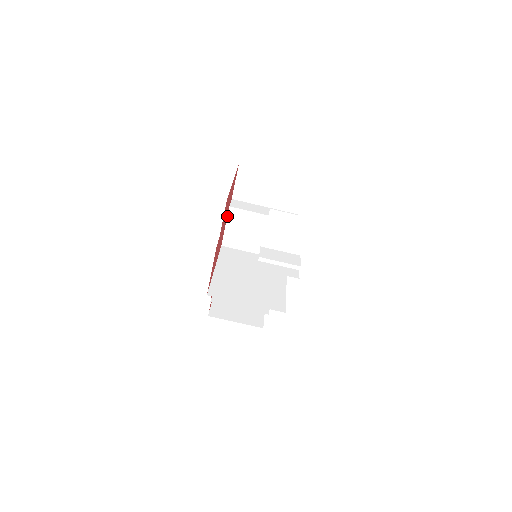
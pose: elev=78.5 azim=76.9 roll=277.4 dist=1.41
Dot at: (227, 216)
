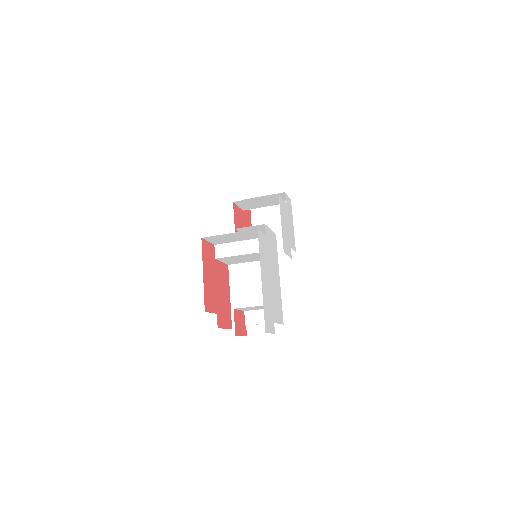
Dot at: (218, 260)
